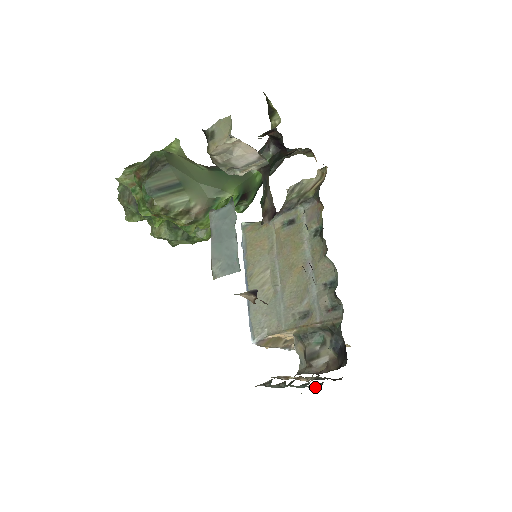
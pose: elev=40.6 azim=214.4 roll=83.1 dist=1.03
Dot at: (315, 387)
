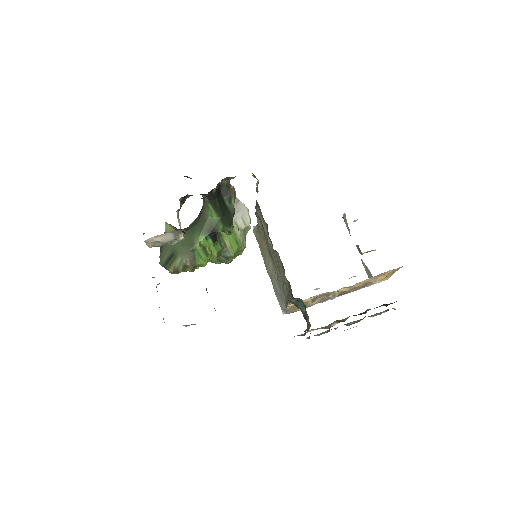
Dot at: (379, 314)
